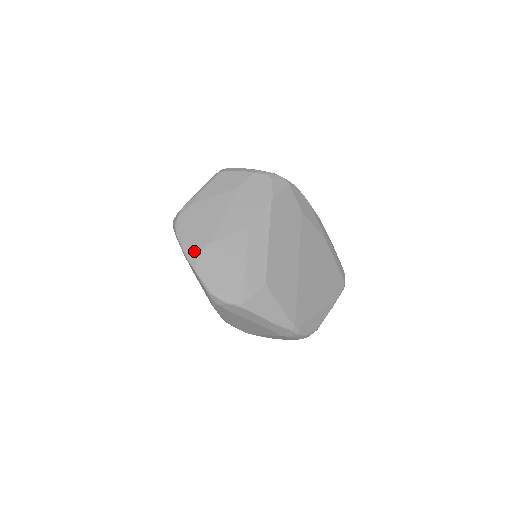
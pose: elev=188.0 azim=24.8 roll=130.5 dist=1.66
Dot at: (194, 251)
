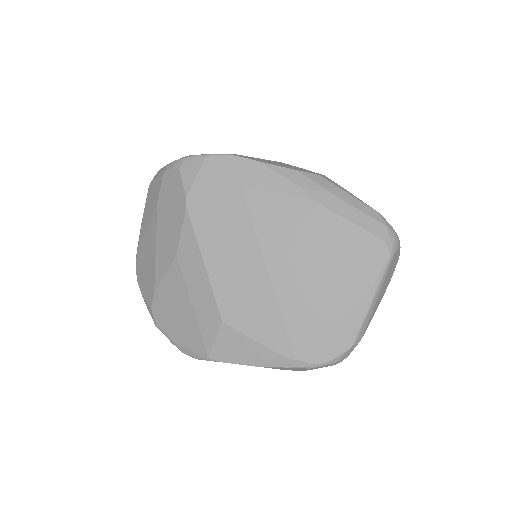
Dot at: (149, 305)
